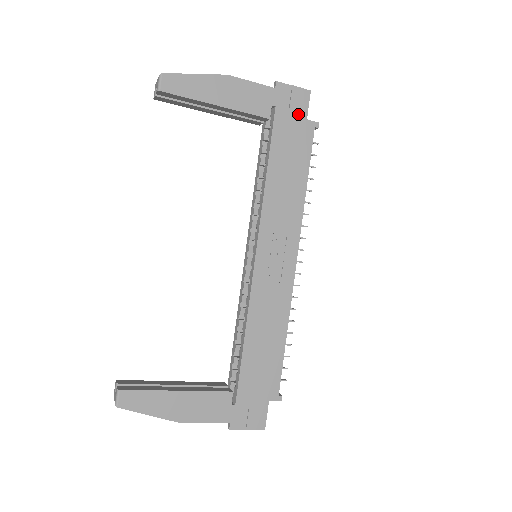
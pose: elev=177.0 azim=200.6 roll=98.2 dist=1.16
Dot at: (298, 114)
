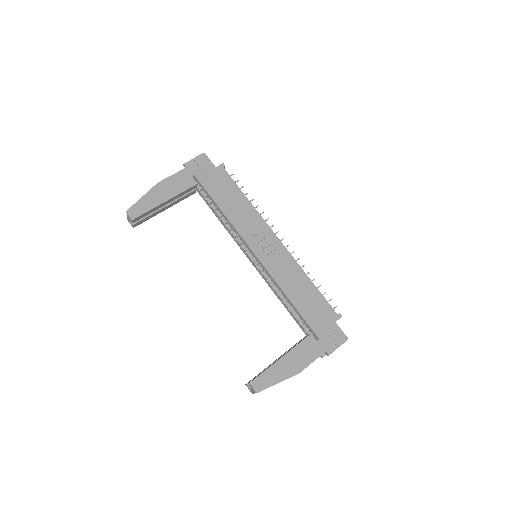
Dot at: (209, 169)
